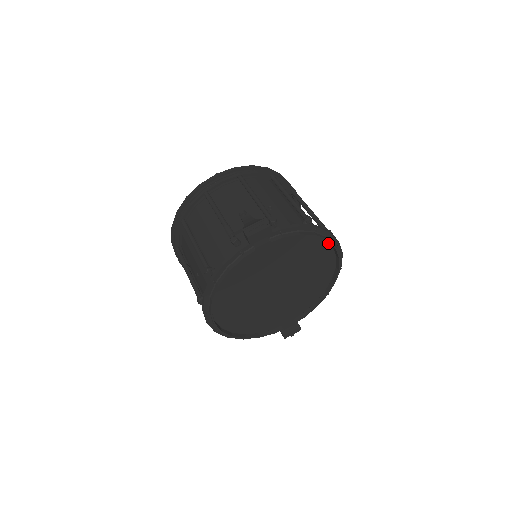
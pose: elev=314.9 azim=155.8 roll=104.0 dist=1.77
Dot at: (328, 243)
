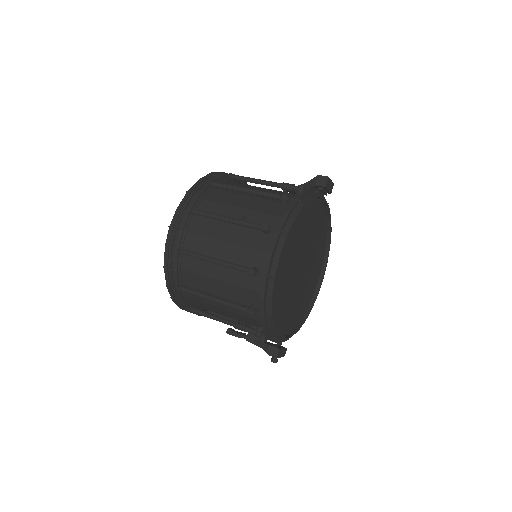
Dot at: (324, 253)
